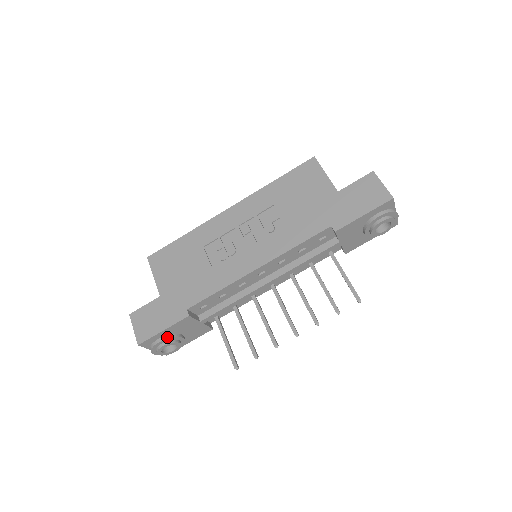
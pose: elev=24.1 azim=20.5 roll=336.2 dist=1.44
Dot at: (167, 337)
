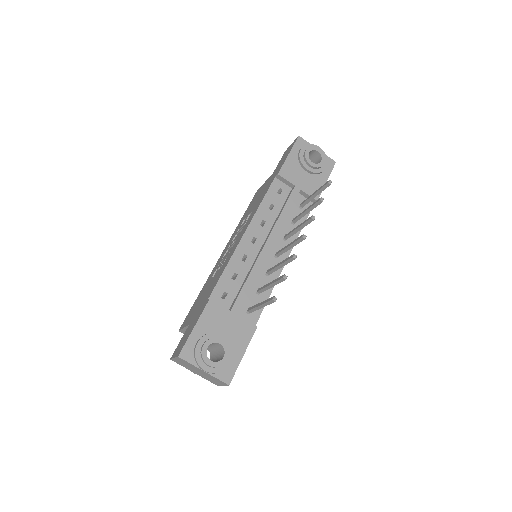
Dot at: (204, 335)
